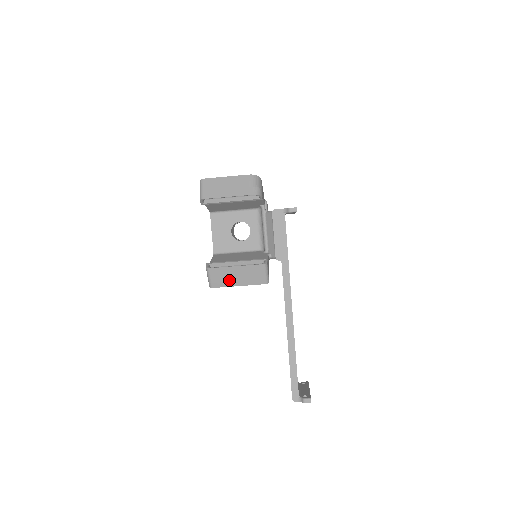
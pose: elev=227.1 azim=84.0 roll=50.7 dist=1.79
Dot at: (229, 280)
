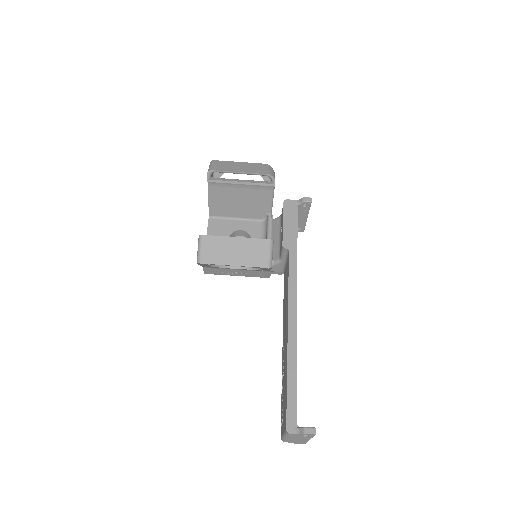
Dot at: (224, 255)
